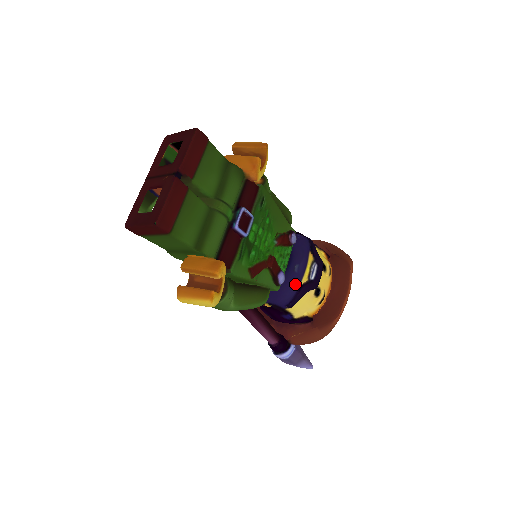
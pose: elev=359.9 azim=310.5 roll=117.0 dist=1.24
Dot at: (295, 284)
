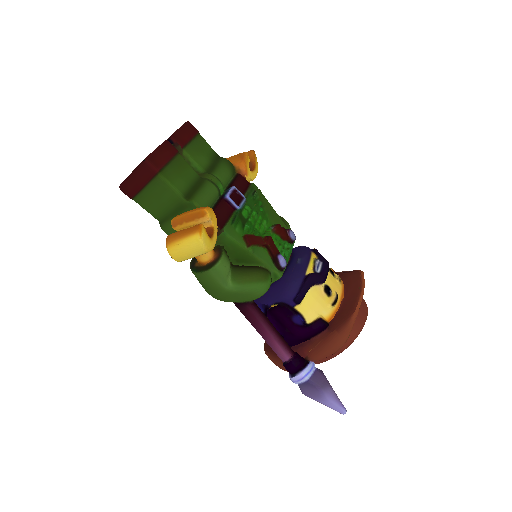
Dot at: (299, 274)
